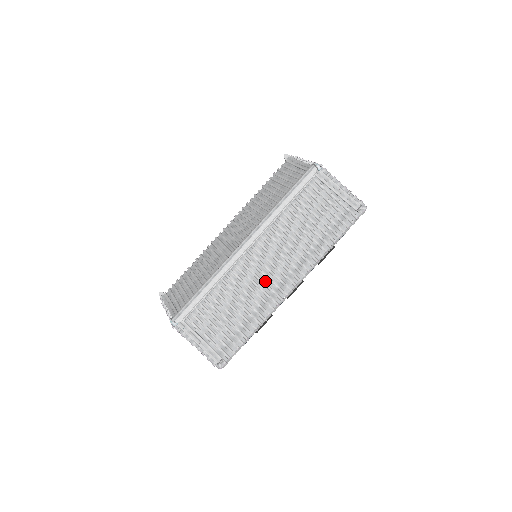
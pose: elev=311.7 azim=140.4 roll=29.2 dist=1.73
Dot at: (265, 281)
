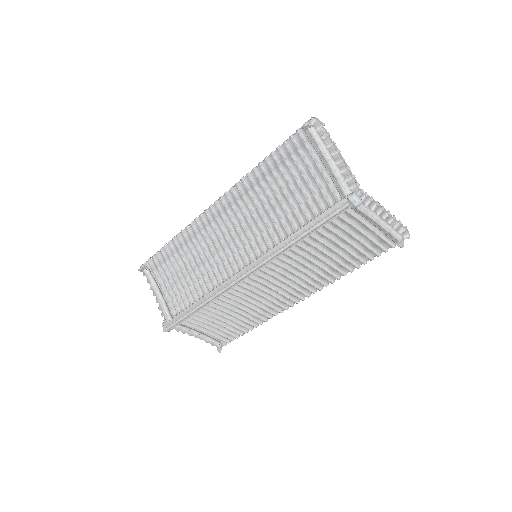
Dot at: (268, 295)
